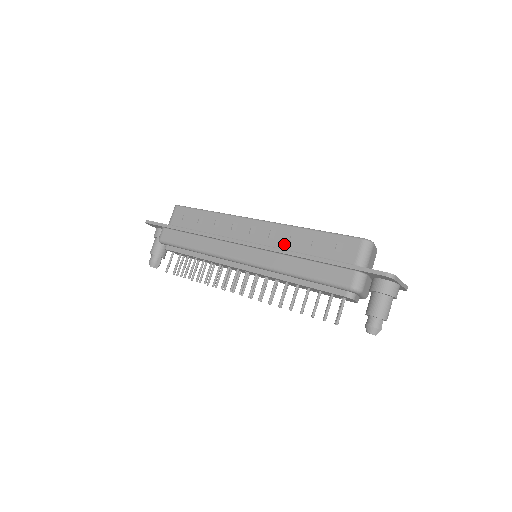
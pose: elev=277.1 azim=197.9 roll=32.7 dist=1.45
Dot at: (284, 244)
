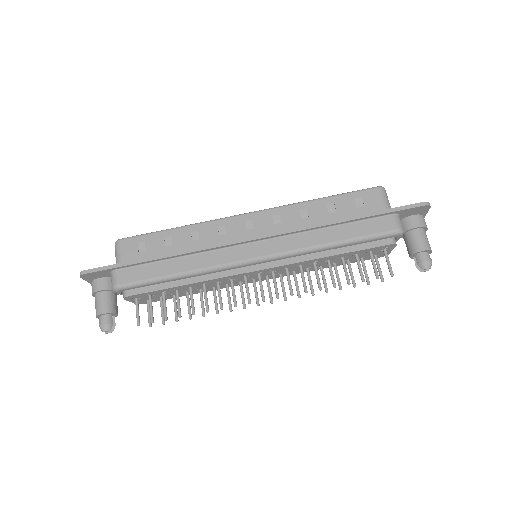
Dot at: (297, 223)
